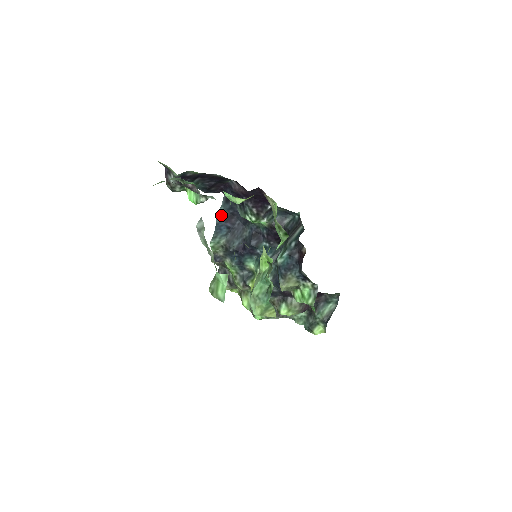
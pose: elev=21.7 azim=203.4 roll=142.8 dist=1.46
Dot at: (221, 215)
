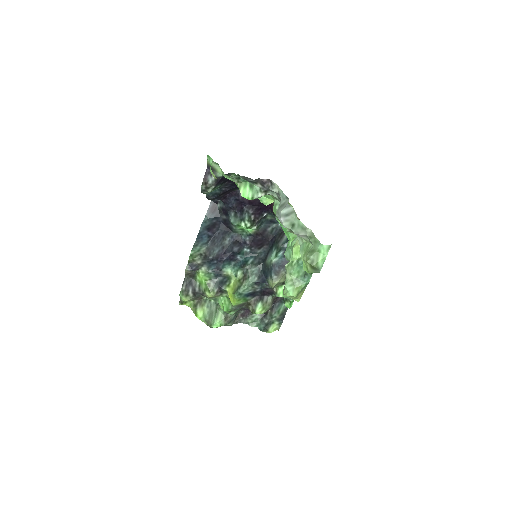
Dot at: (205, 224)
